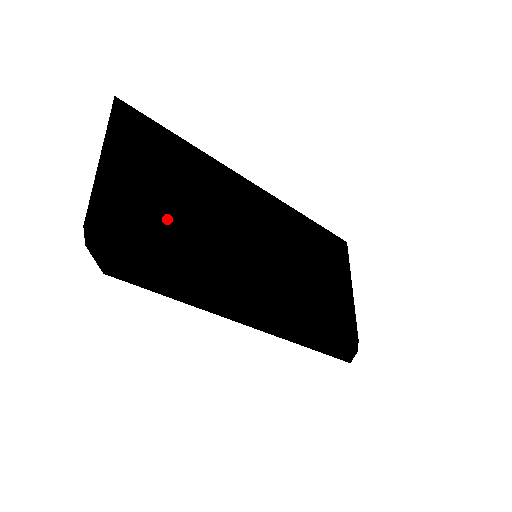
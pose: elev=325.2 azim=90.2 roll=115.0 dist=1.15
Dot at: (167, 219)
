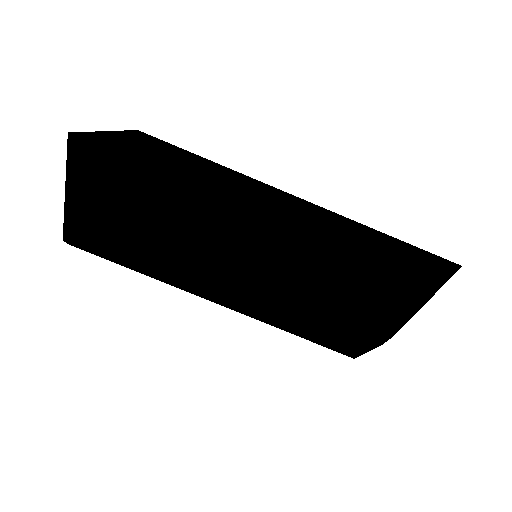
Dot at: (127, 240)
